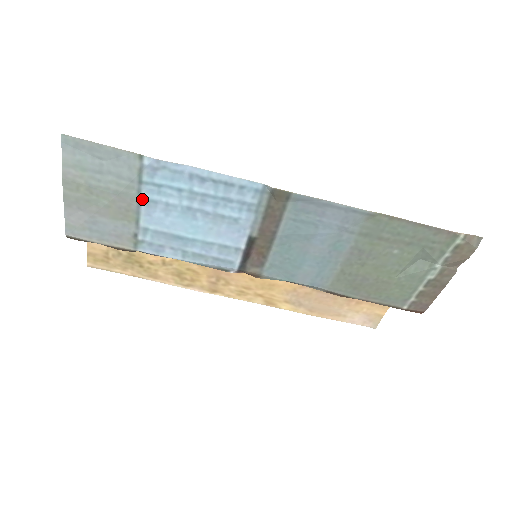
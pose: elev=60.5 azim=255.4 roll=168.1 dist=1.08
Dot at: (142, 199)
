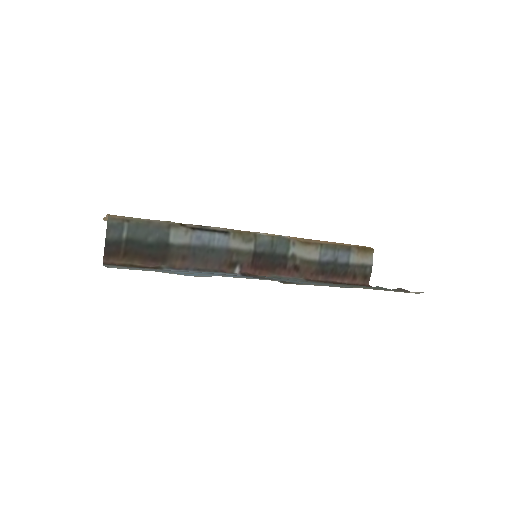
Dot at: occluded
